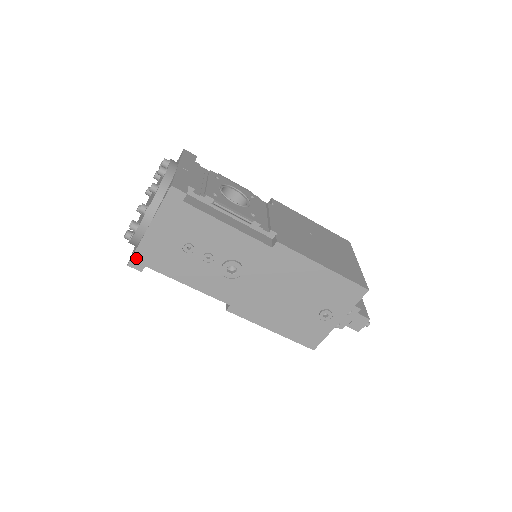
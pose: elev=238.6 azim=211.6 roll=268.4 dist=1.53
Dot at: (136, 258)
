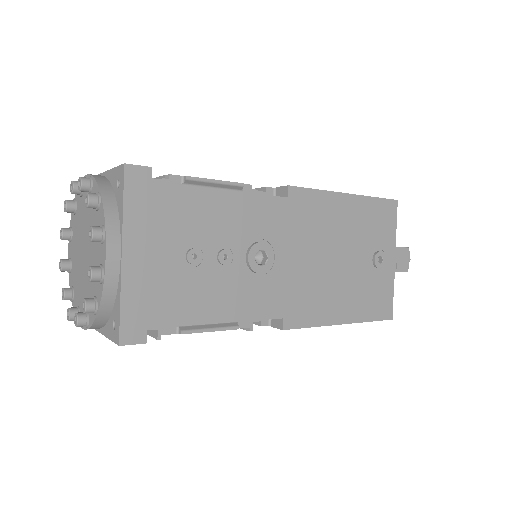
Dot at: (127, 323)
